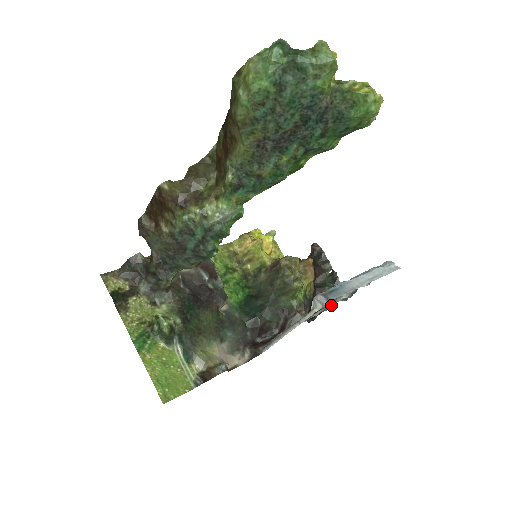
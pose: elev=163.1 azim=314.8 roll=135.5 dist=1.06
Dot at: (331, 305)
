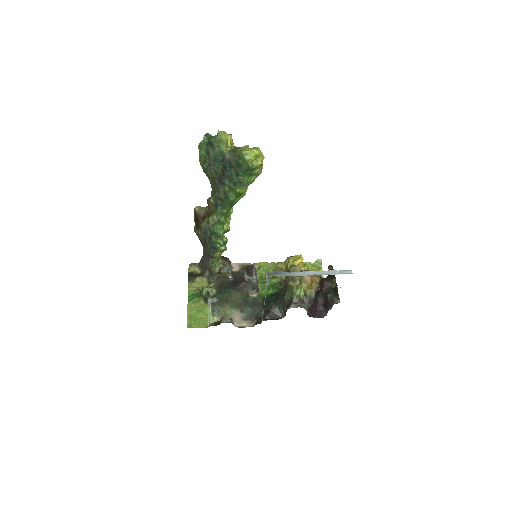
Dot at: occluded
